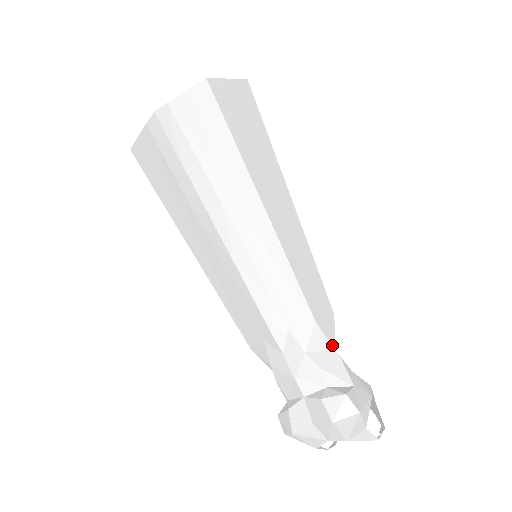
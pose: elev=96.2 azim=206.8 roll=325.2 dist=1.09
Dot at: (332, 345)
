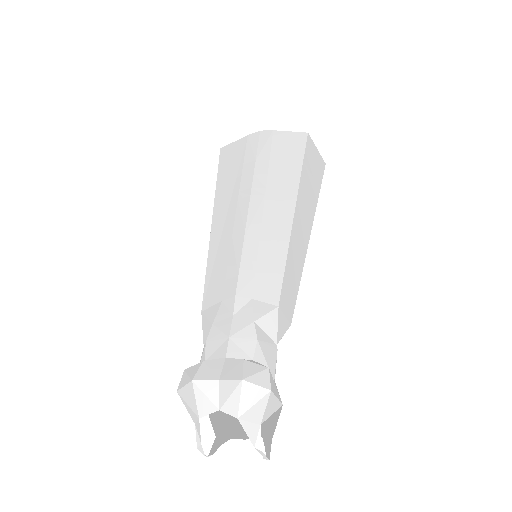
Dot at: (277, 337)
